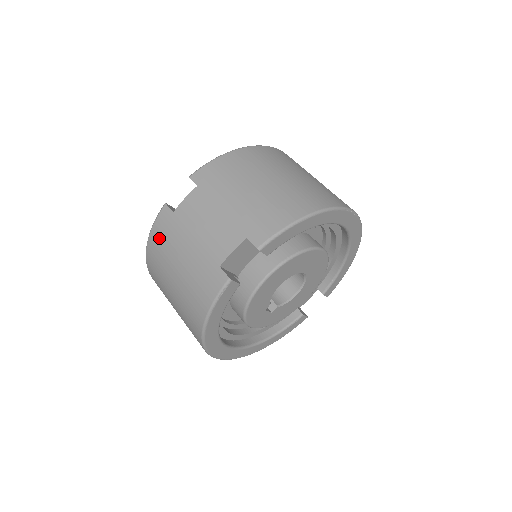
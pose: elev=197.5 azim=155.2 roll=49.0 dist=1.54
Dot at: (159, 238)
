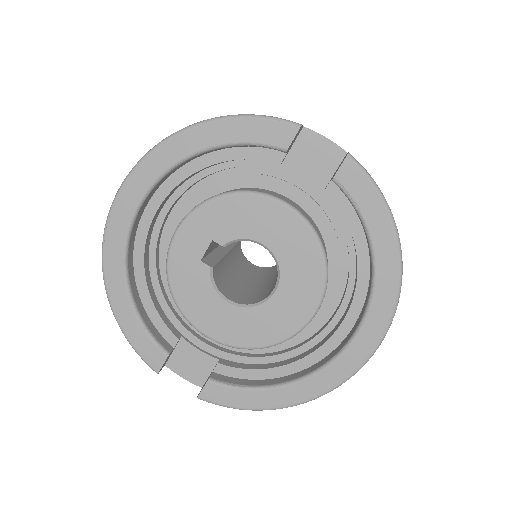
Dot at: occluded
